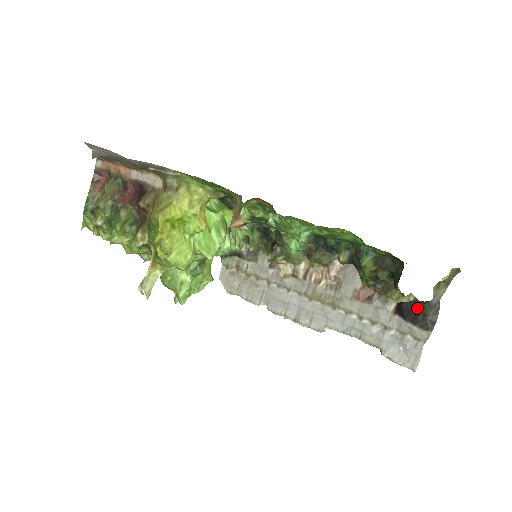
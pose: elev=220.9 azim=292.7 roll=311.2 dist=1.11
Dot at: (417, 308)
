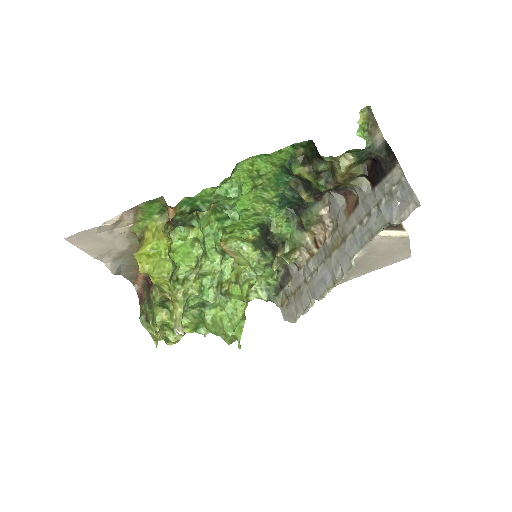
Dot at: (376, 164)
